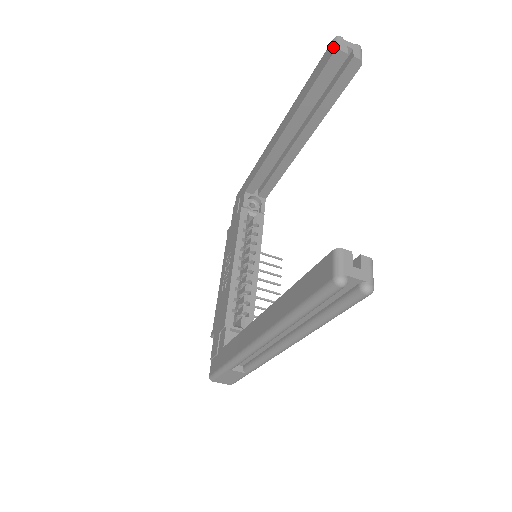
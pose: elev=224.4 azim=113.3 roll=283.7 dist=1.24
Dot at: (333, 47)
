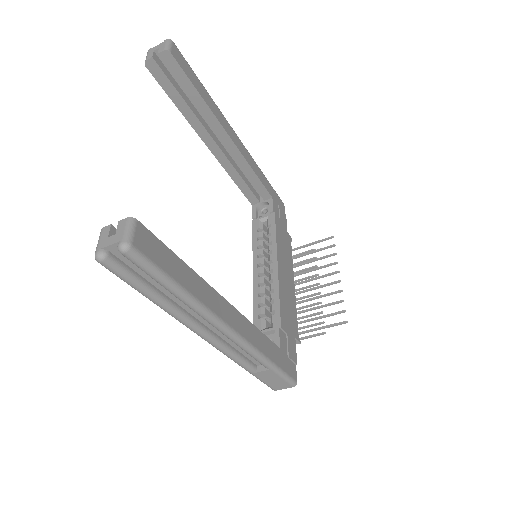
Dot at: occluded
